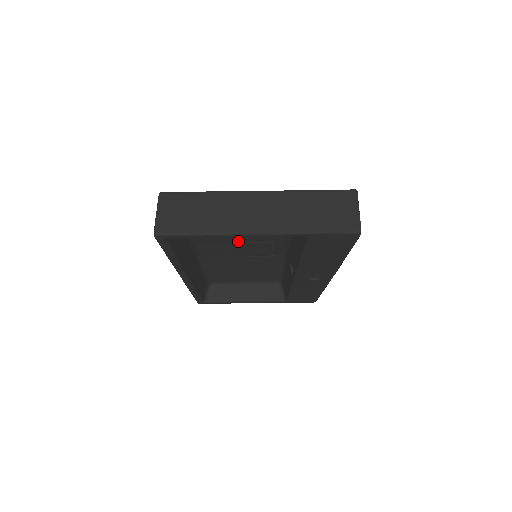
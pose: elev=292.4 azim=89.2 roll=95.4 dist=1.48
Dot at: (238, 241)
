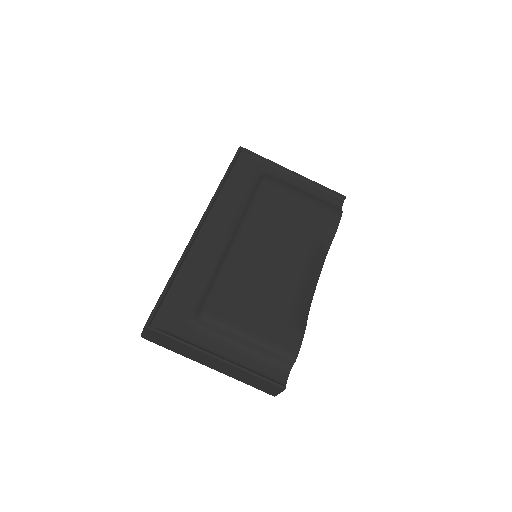
Dot at: occluded
